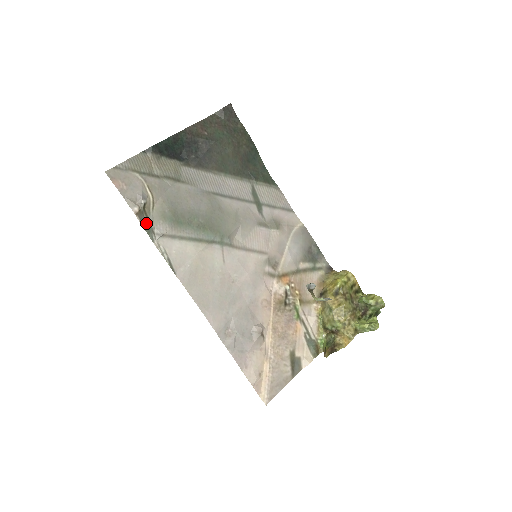
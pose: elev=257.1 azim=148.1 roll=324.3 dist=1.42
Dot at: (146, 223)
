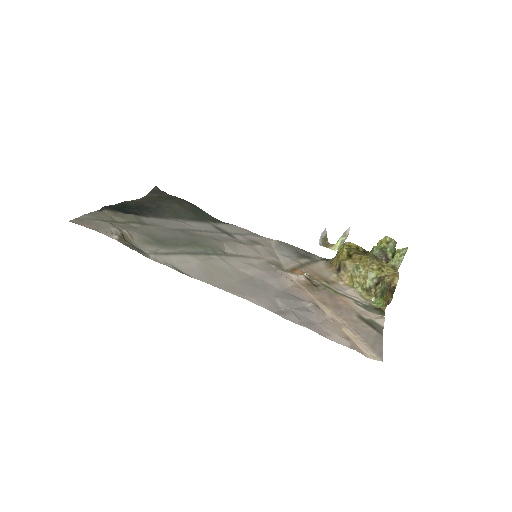
Dot at: (132, 247)
